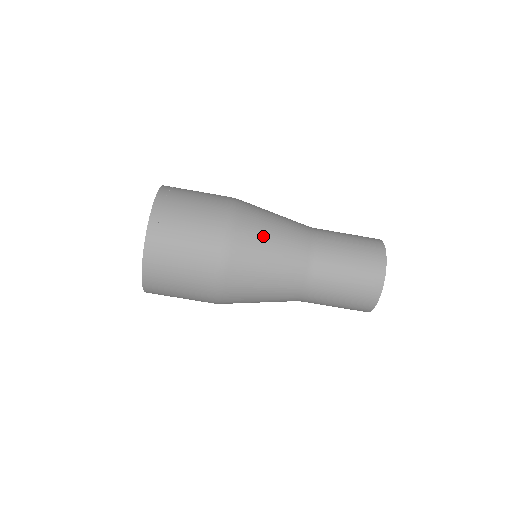
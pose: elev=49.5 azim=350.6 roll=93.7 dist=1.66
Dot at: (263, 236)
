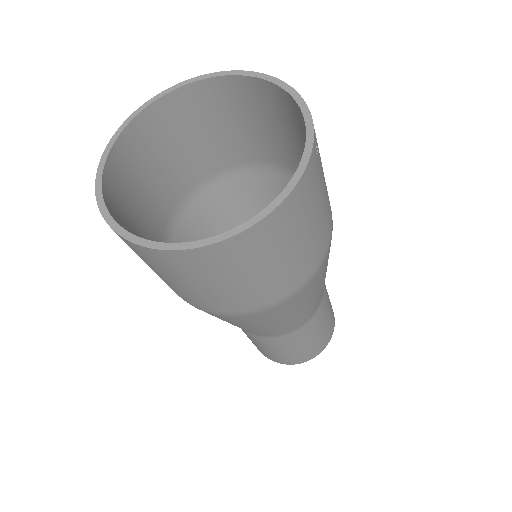
Dot at: occluded
